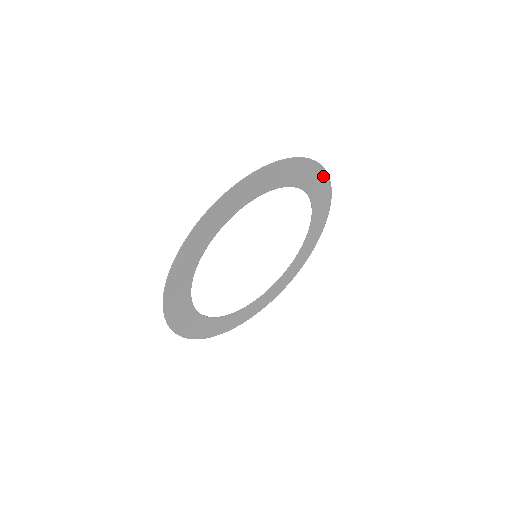
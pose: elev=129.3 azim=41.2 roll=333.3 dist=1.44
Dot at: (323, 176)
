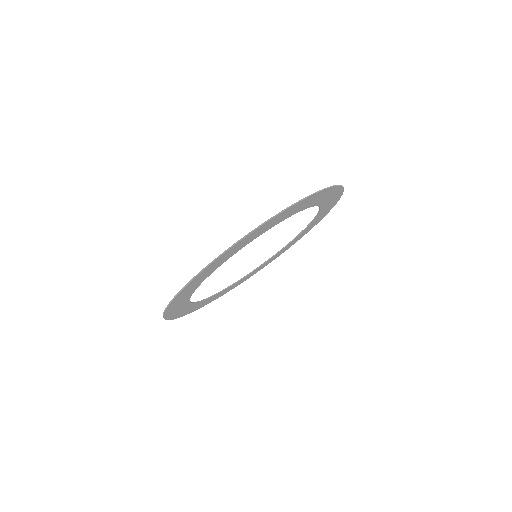
Dot at: (339, 196)
